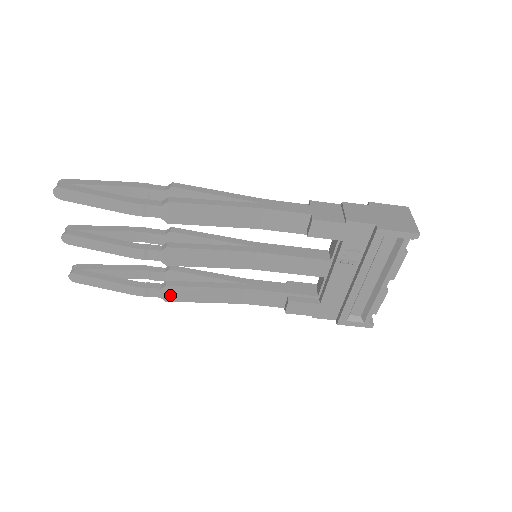
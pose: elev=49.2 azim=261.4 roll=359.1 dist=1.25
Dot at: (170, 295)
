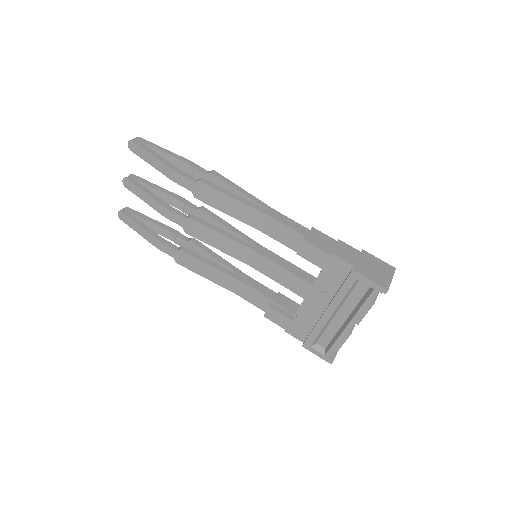
Dot at: (181, 259)
